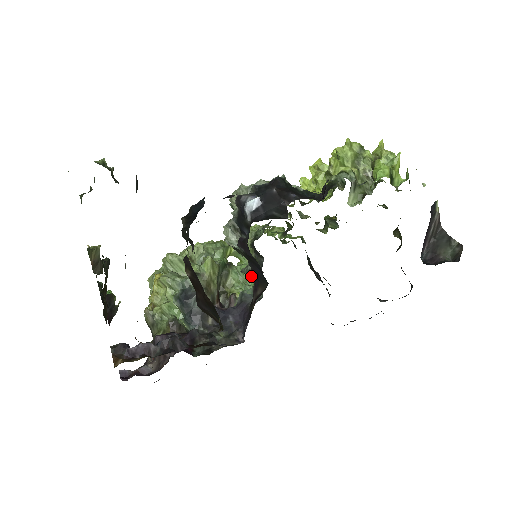
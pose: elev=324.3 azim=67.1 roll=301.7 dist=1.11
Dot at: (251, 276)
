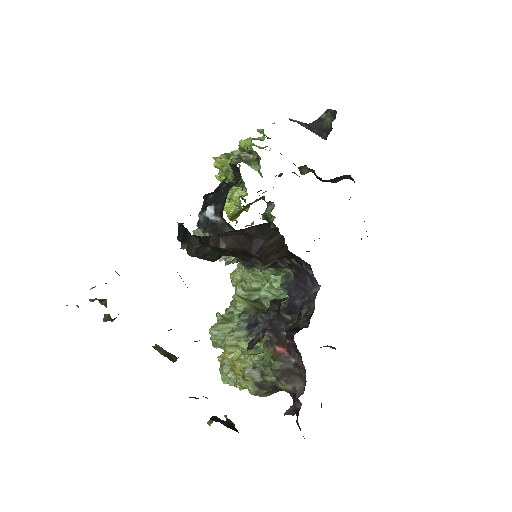
Dot at: occluded
